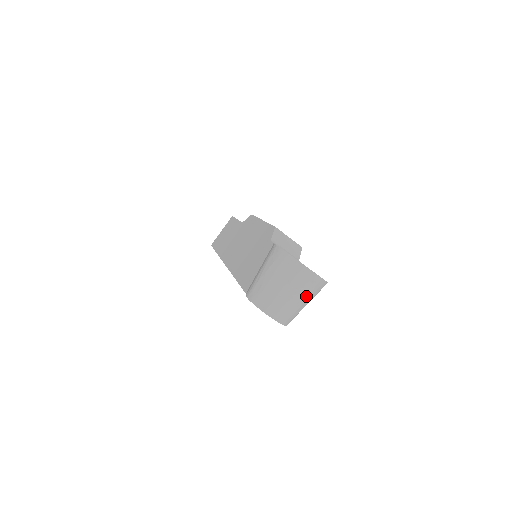
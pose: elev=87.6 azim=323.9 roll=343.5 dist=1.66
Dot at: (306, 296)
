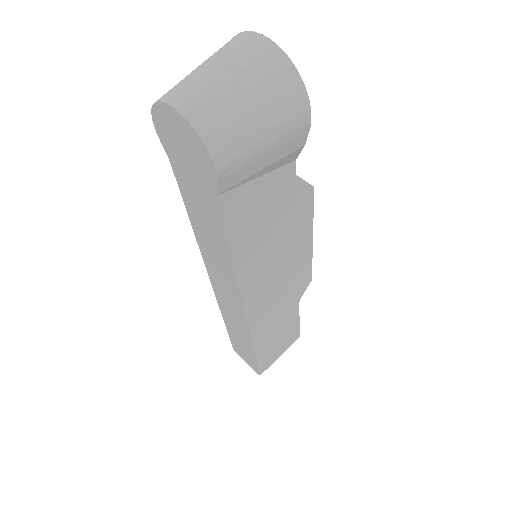
Dot at: (248, 79)
